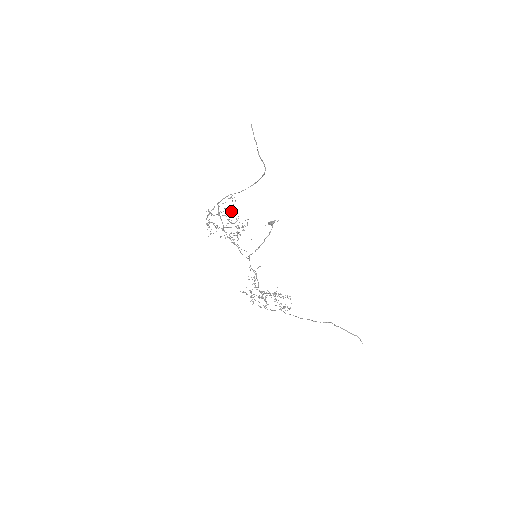
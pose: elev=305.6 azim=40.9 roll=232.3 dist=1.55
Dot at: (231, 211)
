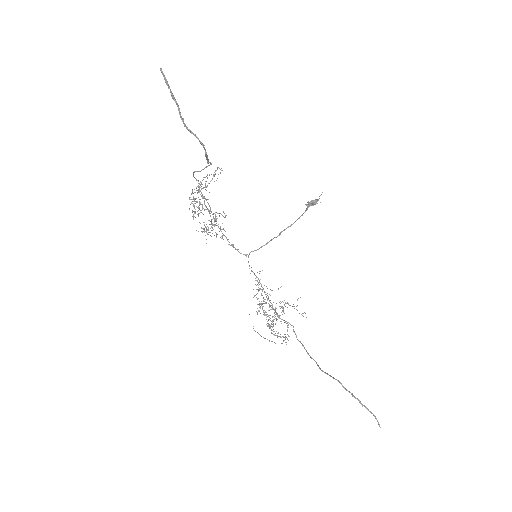
Dot at: (200, 194)
